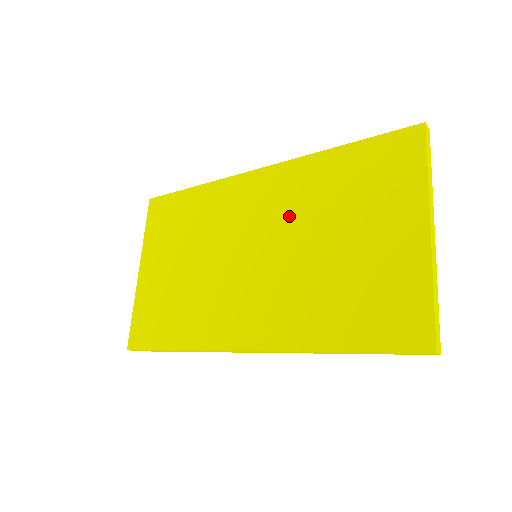
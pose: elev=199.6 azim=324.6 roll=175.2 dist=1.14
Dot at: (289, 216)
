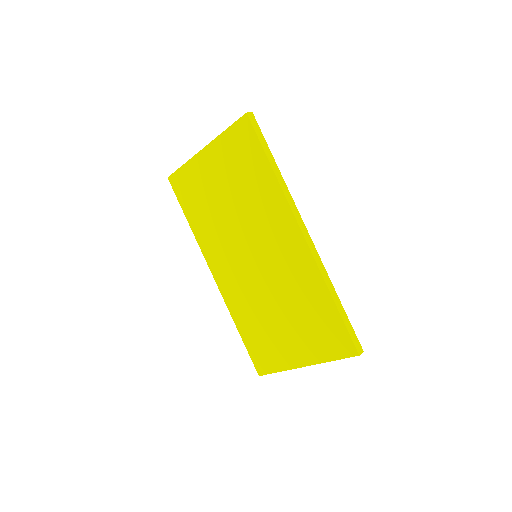
Dot at: (282, 277)
